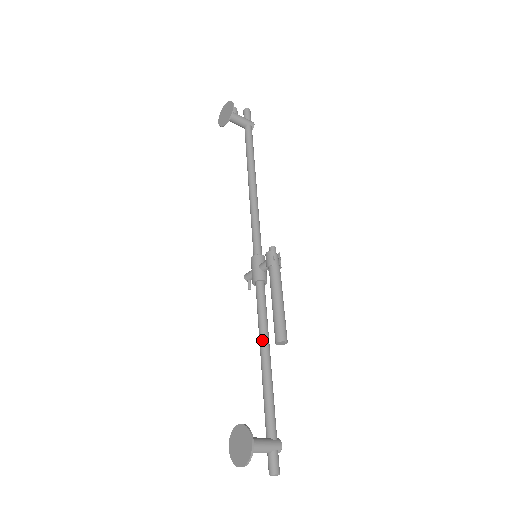
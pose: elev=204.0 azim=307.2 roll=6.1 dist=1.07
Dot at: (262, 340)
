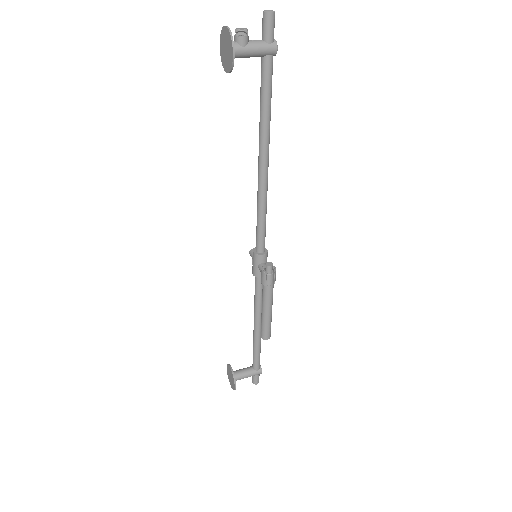
Dot at: (255, 318)
